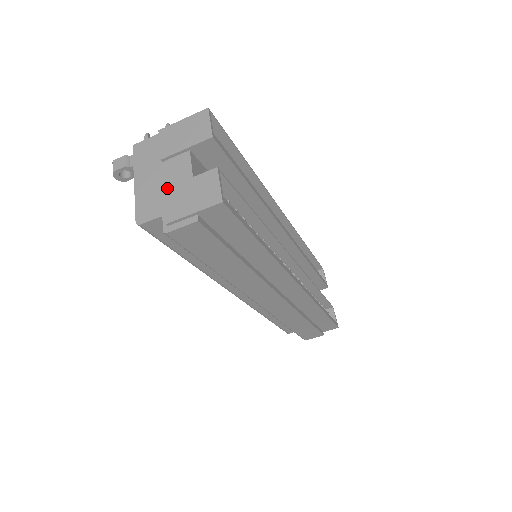
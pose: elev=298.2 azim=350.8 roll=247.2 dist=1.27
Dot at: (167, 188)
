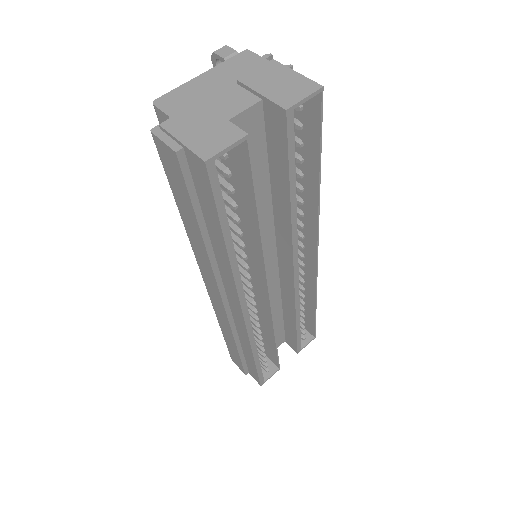
Dot at: (204, 103)
